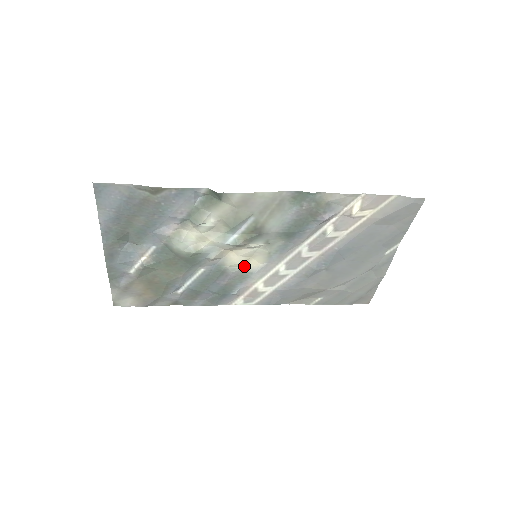
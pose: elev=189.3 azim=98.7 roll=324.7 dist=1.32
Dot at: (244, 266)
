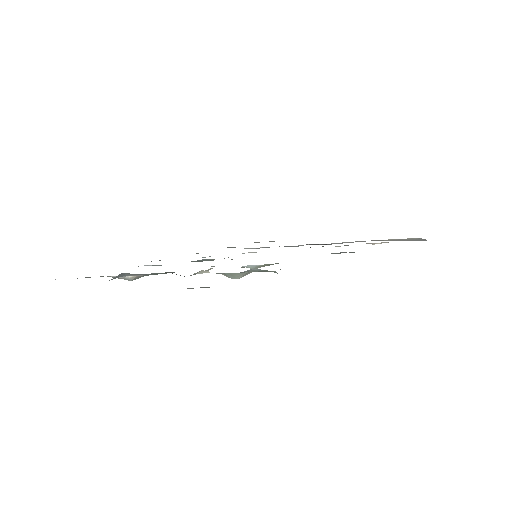
Dot at: occluded
